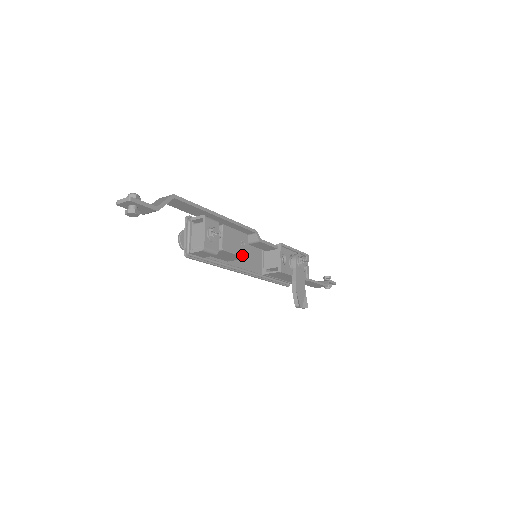
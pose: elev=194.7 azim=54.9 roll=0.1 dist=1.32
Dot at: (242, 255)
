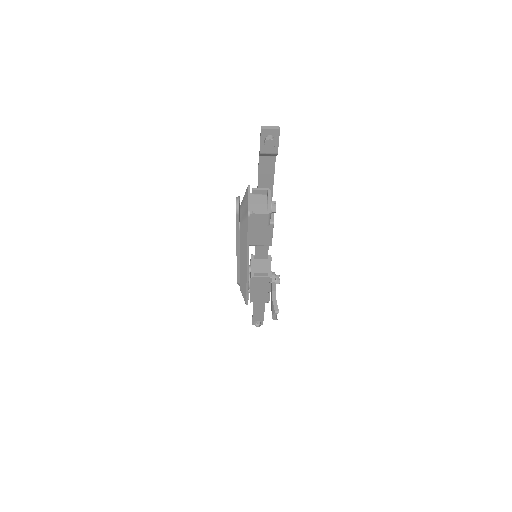
Dot at: occluded
